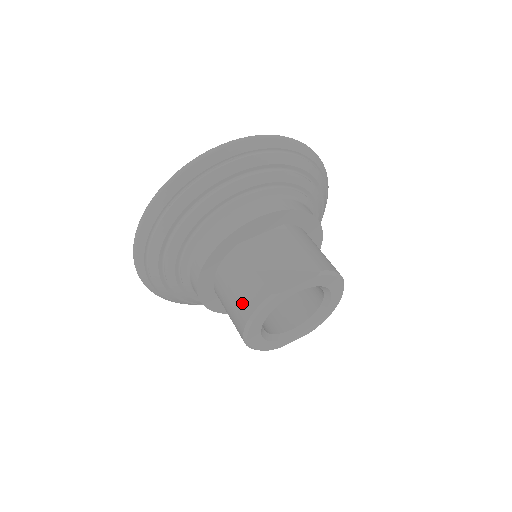
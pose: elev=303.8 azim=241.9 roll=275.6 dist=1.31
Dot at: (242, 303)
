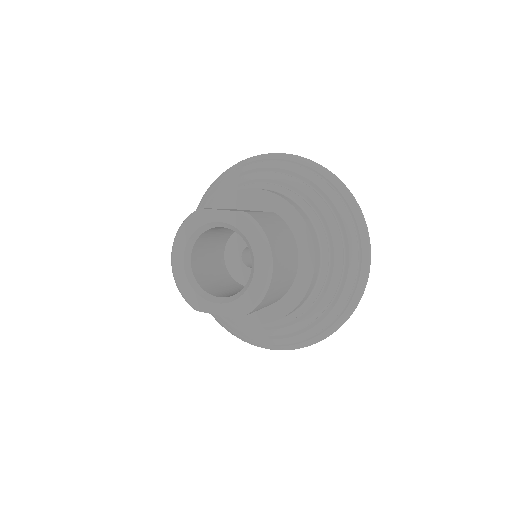
Dot at: occluded
